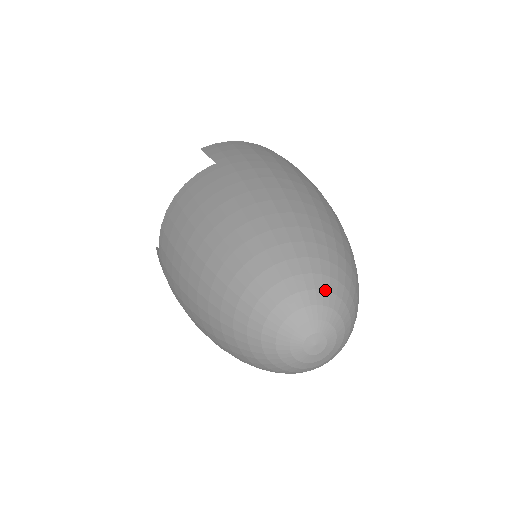
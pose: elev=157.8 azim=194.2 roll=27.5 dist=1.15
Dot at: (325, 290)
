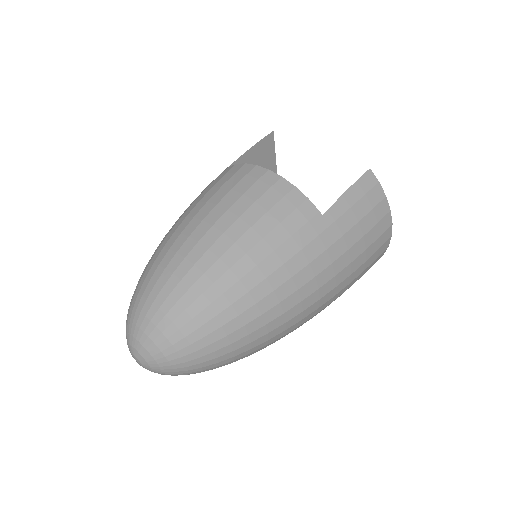
Dot at: (172, 366)
